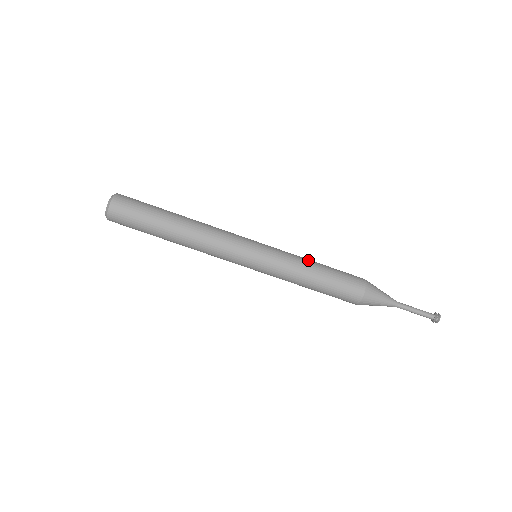
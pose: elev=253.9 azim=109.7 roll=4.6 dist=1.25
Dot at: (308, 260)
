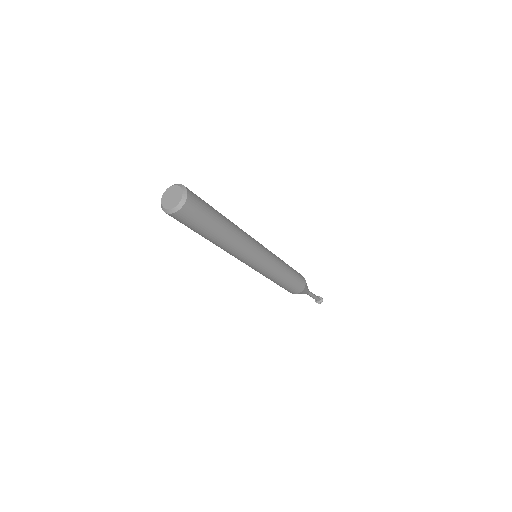
Dot at: (285, 263)
